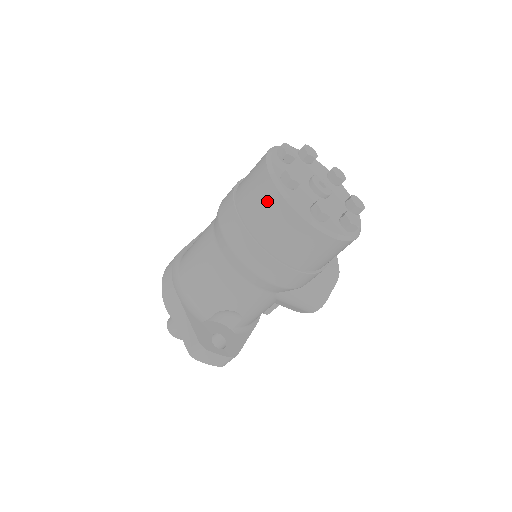
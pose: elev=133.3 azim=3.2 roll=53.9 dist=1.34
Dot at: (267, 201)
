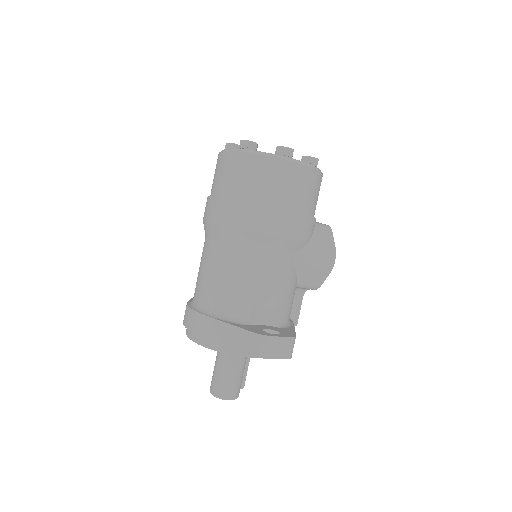
Dot at: (241, 167)
